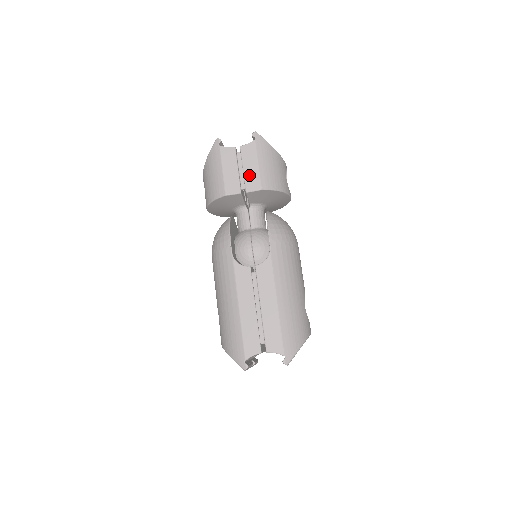
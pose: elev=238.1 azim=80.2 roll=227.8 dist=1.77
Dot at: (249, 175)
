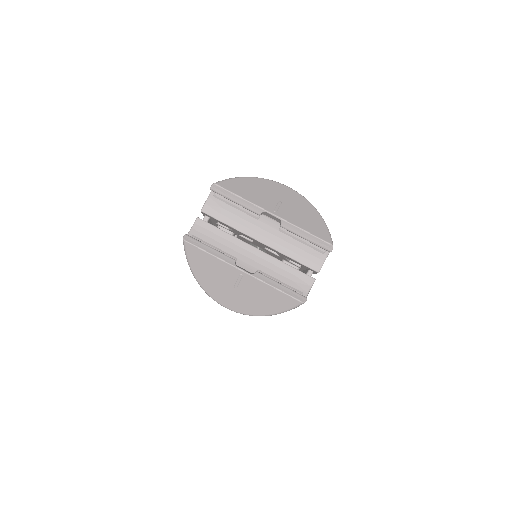
Dot at: occluded
